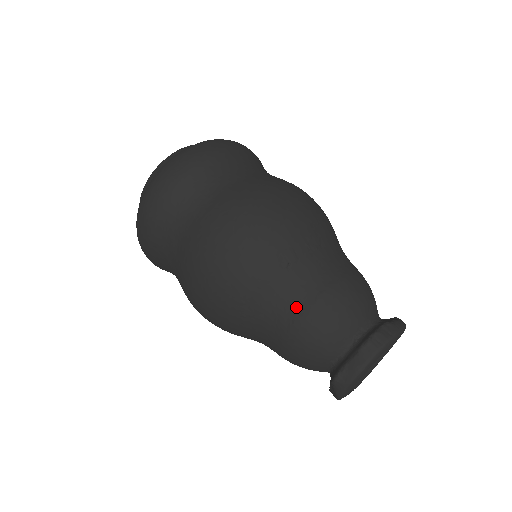
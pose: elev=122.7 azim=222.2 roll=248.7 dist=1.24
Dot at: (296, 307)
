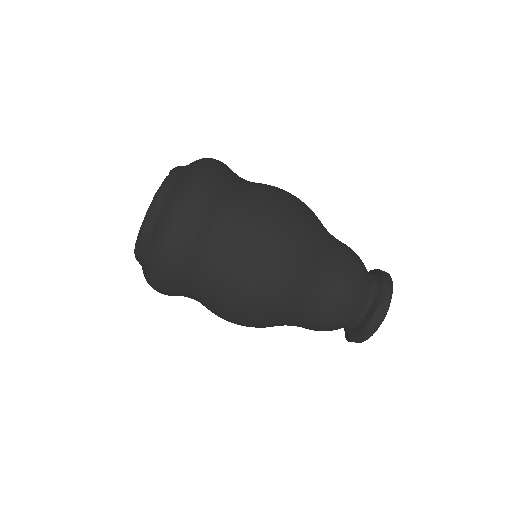
Dot at: (309, 324)
